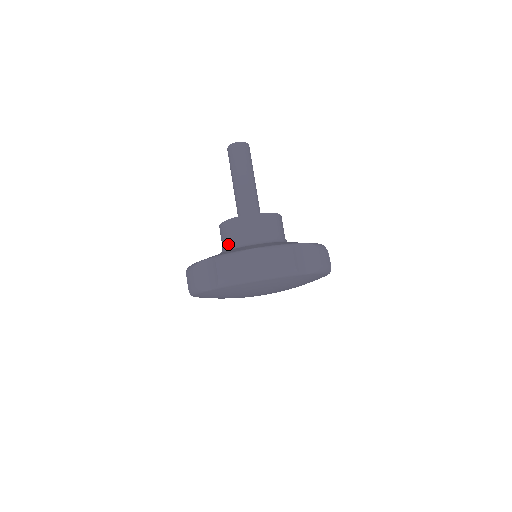
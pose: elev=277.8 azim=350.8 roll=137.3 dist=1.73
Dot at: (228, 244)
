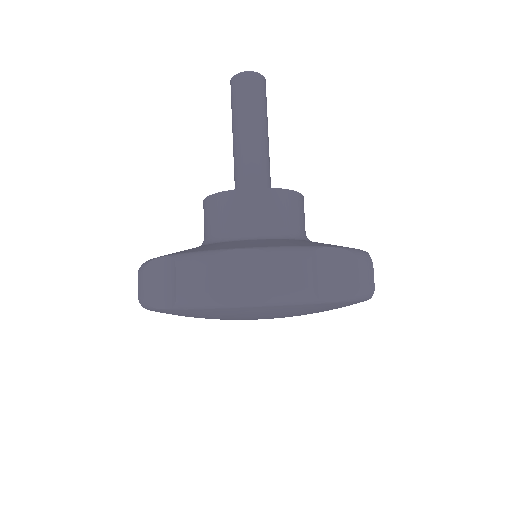
Dot at: (241, 228)
